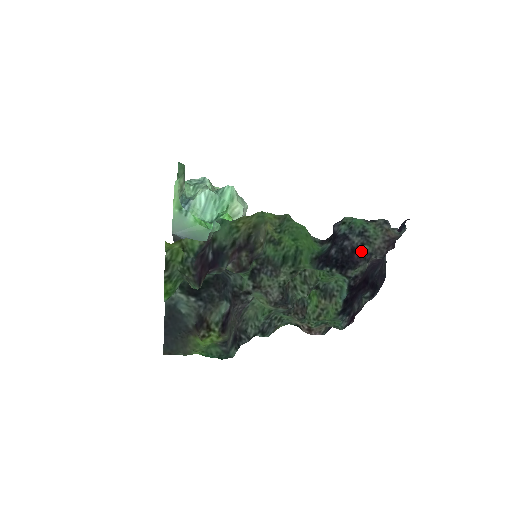
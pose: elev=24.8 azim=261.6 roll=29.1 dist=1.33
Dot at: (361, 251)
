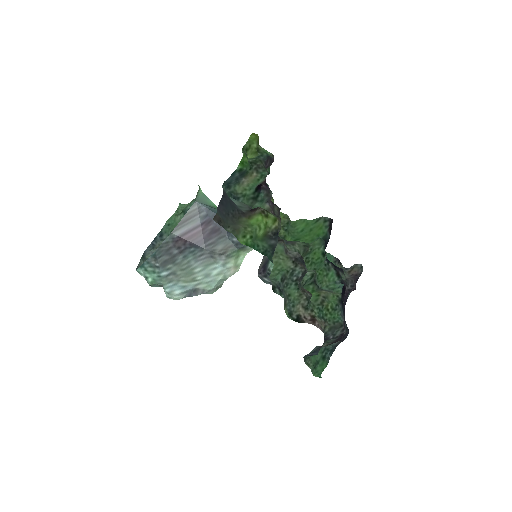
Dot at: occluded
